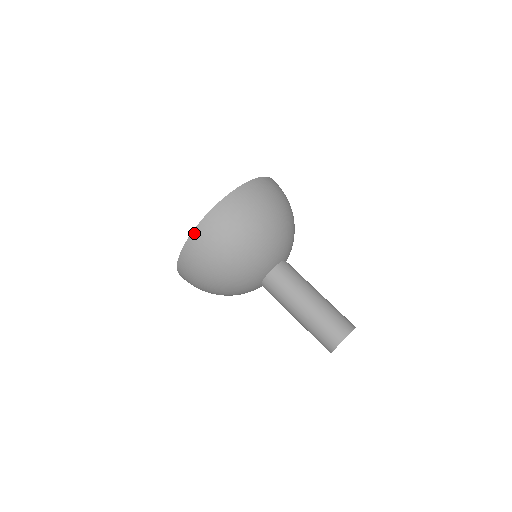
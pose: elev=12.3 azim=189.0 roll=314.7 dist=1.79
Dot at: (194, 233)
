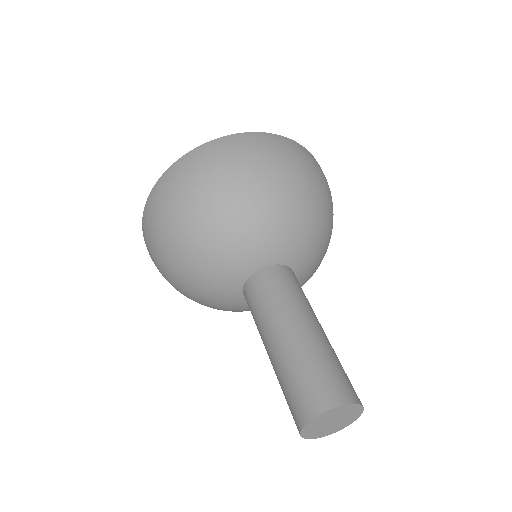
Dot at: (262, 134)
